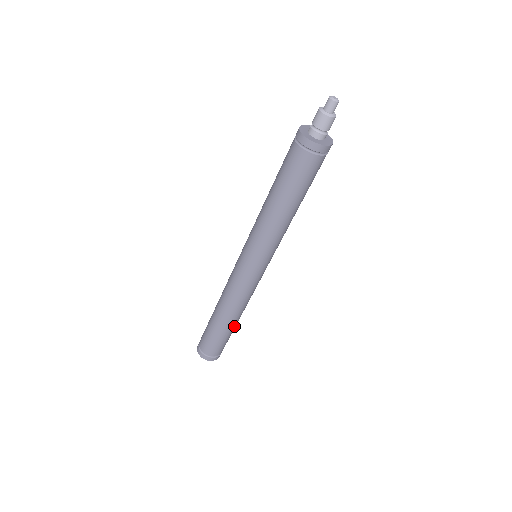
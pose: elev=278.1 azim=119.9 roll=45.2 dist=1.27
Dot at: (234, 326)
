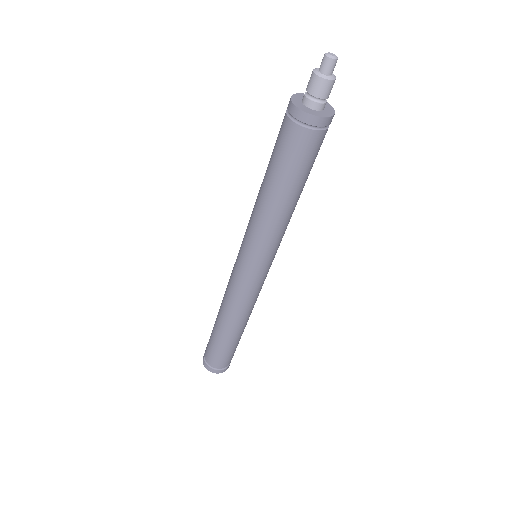
Dot at: (232, 338)
